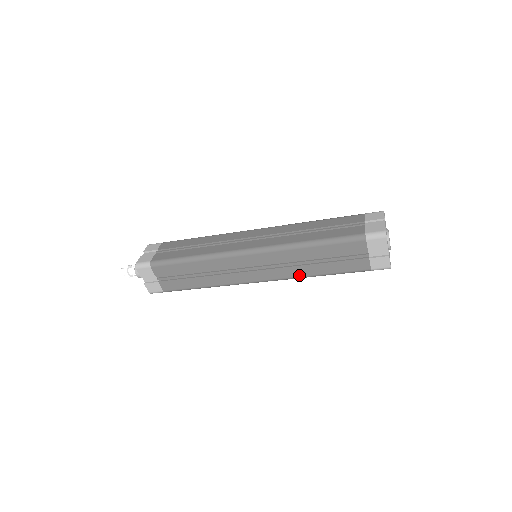
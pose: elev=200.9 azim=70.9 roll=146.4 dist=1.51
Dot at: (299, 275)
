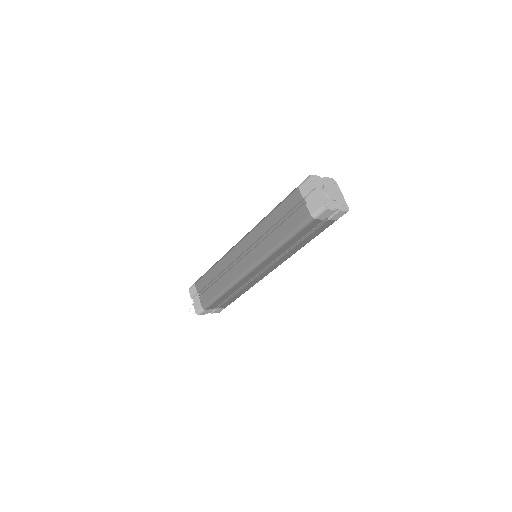
Dot at: (269, 248)
